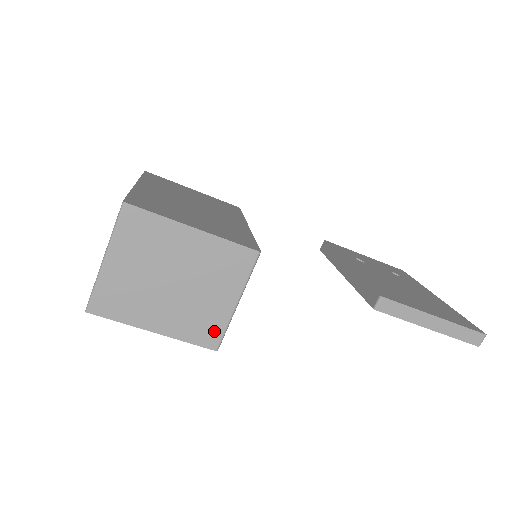
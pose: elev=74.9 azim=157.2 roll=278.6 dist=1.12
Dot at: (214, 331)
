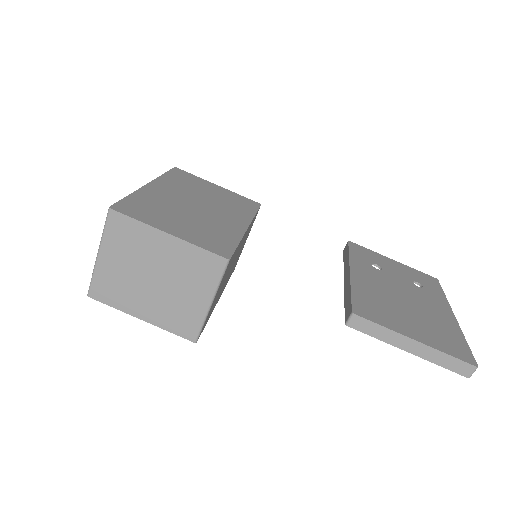
Dot at: (192, 325)
